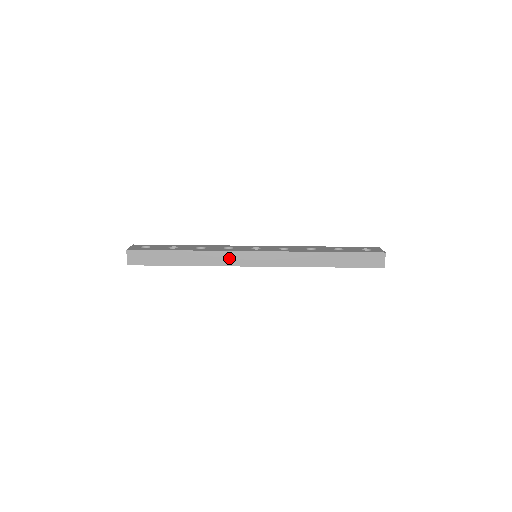
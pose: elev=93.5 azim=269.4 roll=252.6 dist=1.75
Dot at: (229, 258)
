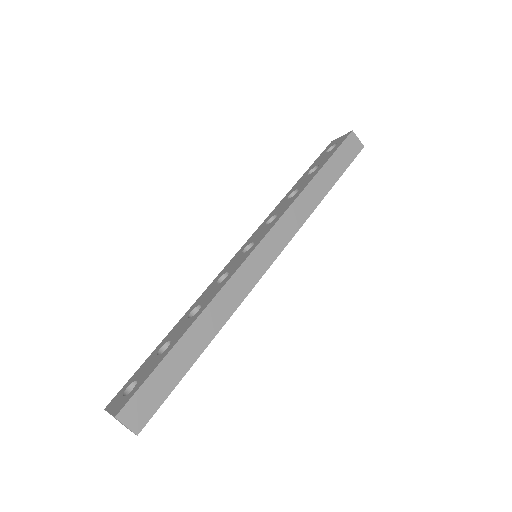
Dot at: (241, 283)
